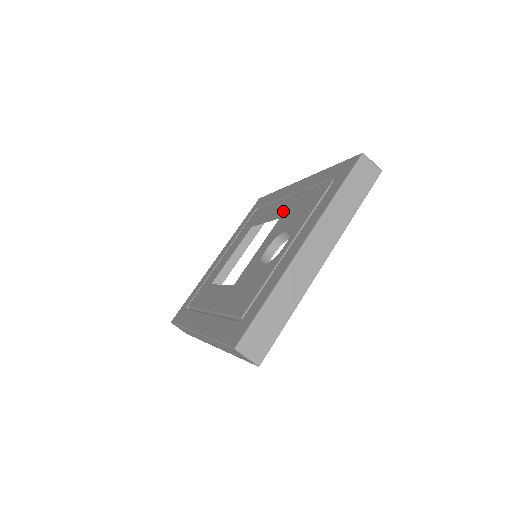
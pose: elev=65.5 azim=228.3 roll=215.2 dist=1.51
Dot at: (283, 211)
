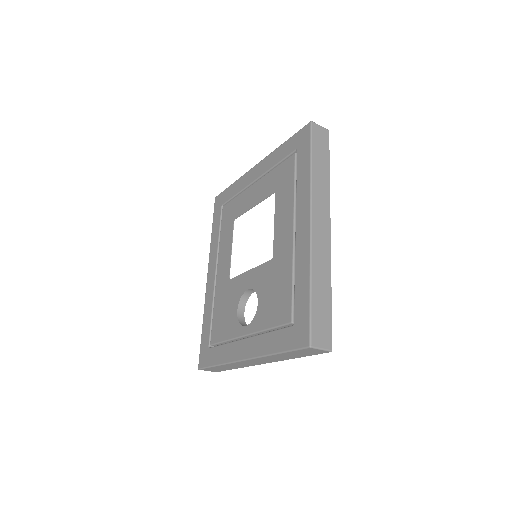
Dot at: (278, 254)
